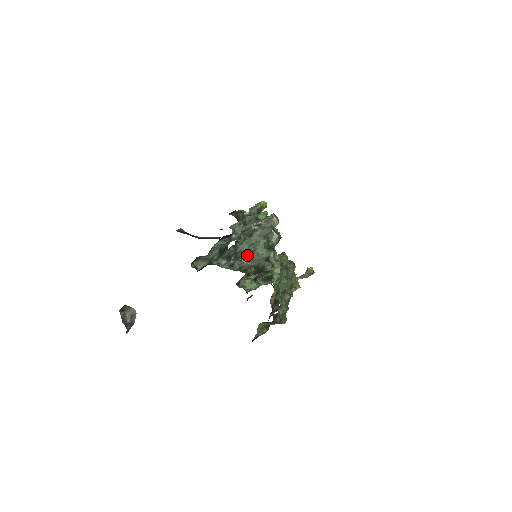
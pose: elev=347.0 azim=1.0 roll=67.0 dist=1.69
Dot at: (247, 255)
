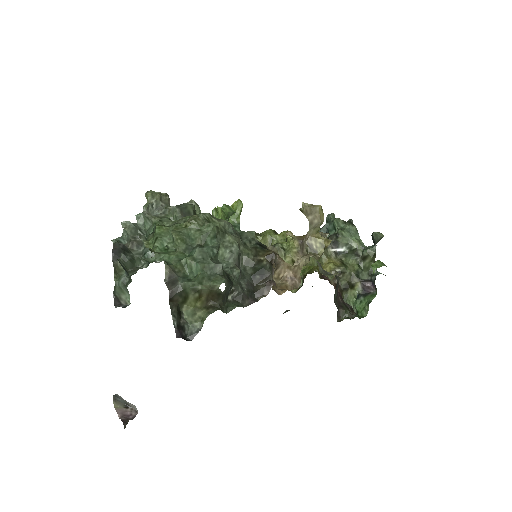
Dot at: occluded
